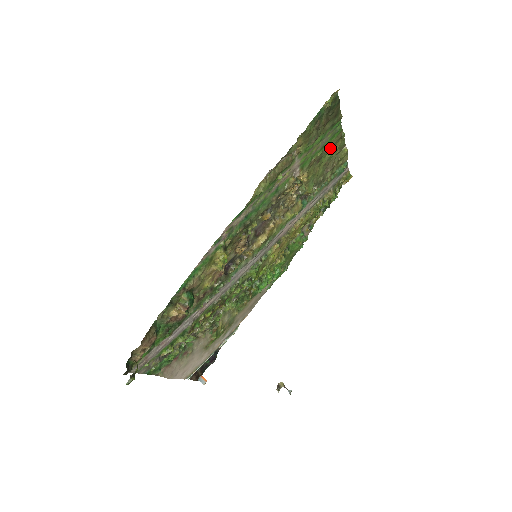
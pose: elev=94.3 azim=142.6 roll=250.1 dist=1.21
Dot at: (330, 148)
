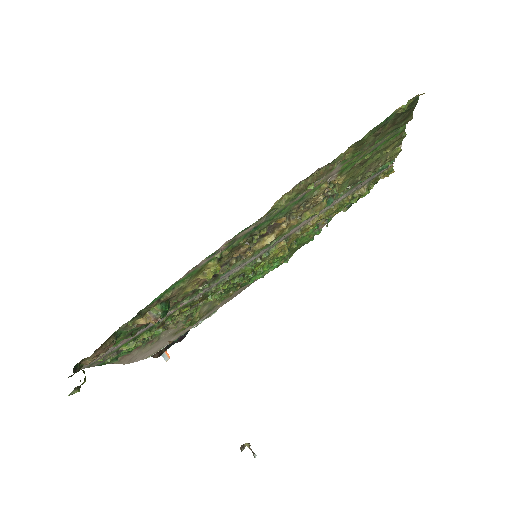
Dot at: (382, 149)
